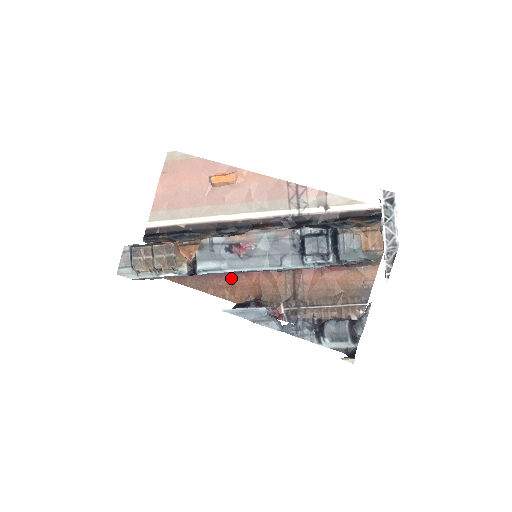
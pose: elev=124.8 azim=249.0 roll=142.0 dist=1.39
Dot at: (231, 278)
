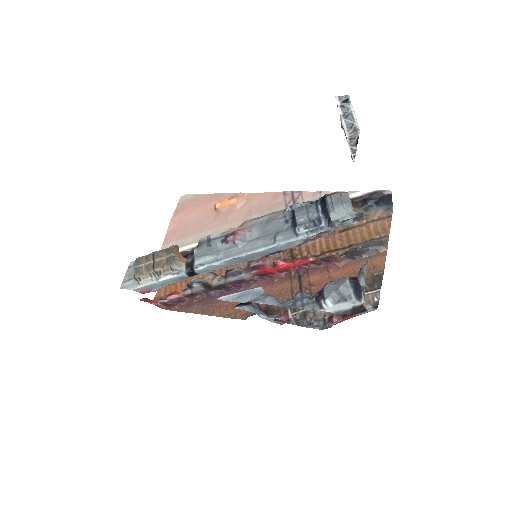
Dot at: occluded
